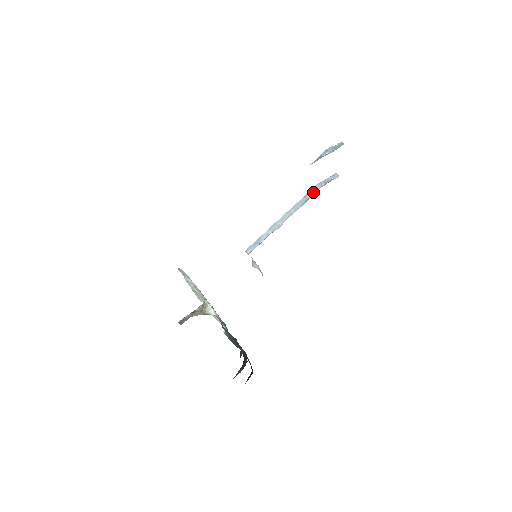
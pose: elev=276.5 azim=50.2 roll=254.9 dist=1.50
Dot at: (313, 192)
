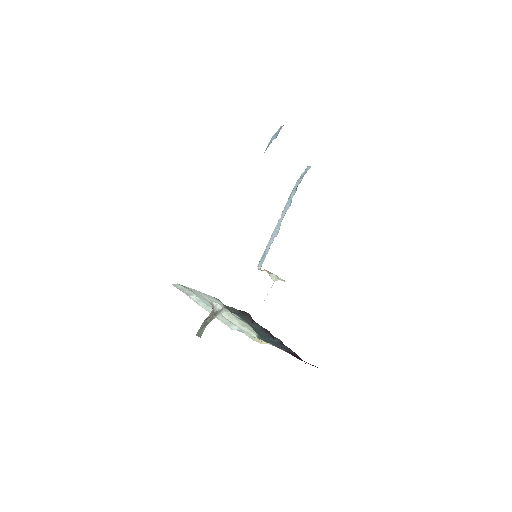
Dot at: (294, 191)
